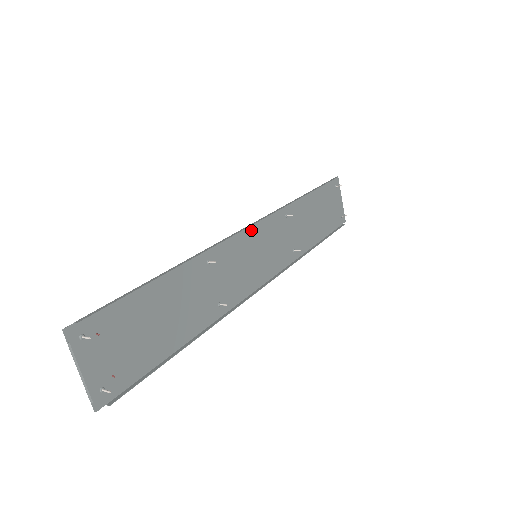
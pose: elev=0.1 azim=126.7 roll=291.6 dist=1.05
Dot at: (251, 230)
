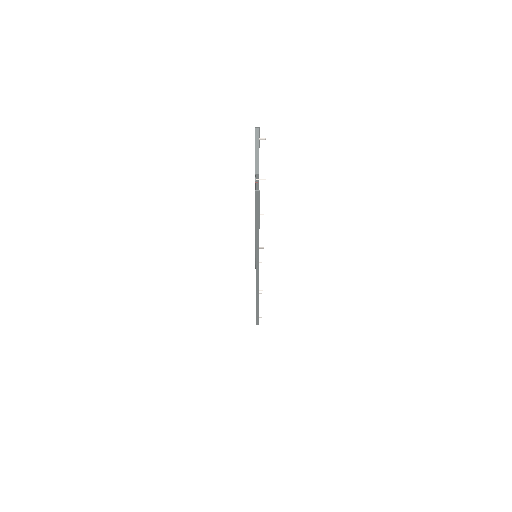
Dot at: occluded
